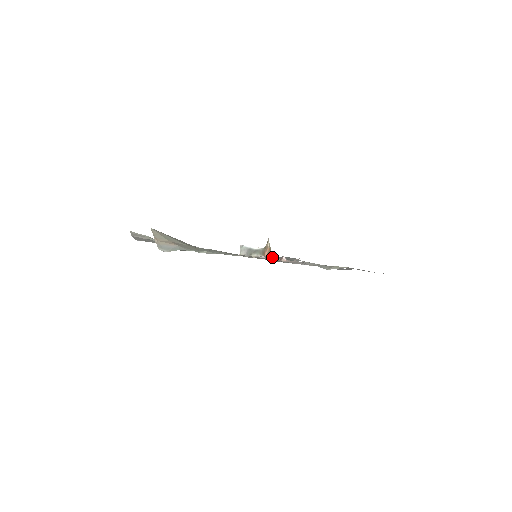
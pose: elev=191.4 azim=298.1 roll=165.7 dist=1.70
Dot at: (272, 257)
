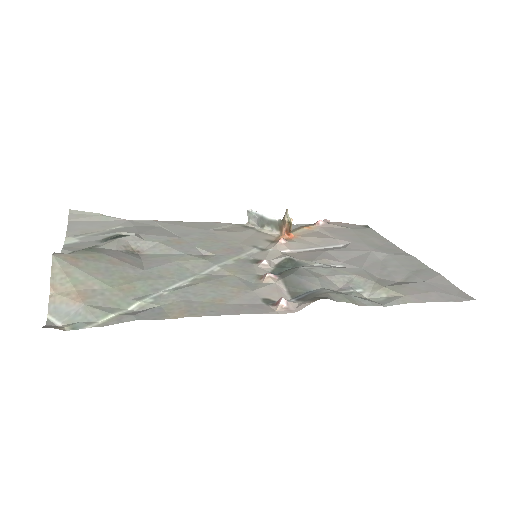
Dot at: (271, 280)
